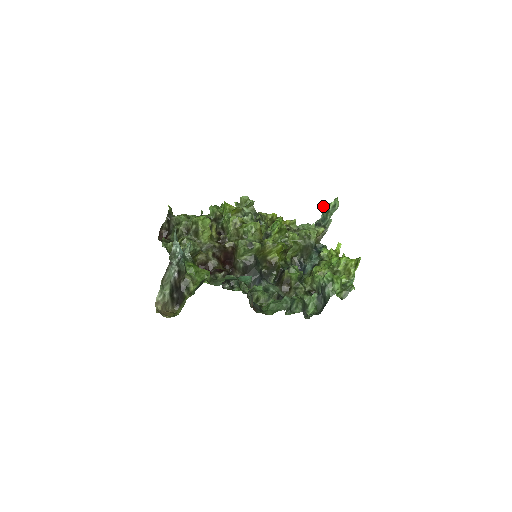
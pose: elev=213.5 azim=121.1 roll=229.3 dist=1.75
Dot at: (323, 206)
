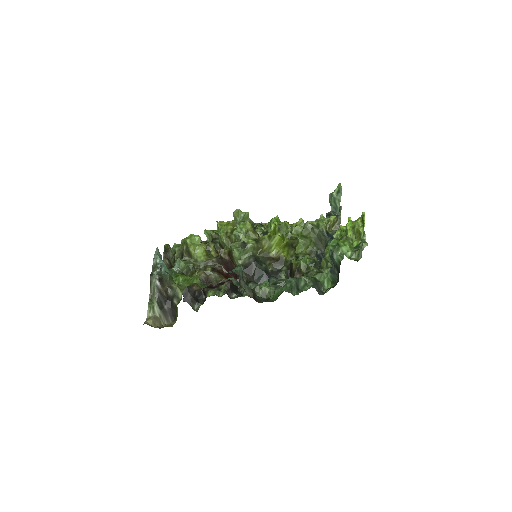
Dot at: occluded
